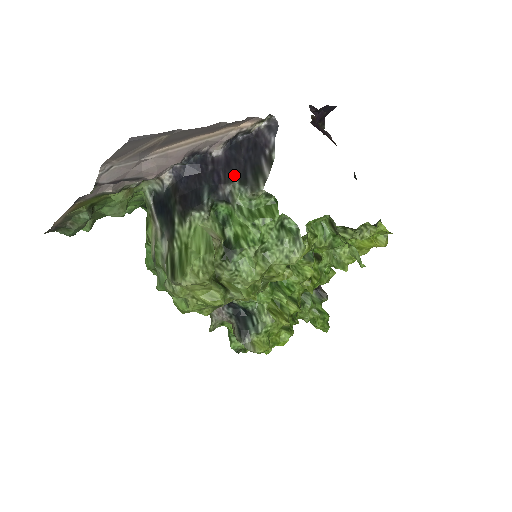
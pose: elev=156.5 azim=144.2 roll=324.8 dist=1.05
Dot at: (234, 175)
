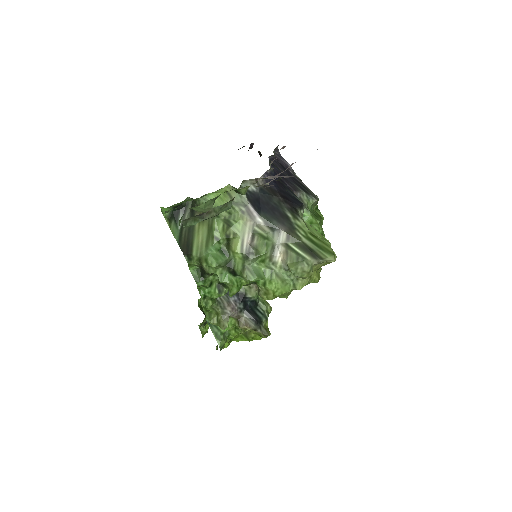
Dot at: (296, 186)
